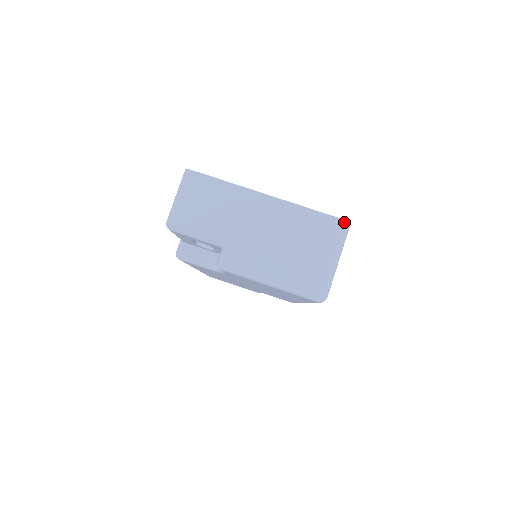
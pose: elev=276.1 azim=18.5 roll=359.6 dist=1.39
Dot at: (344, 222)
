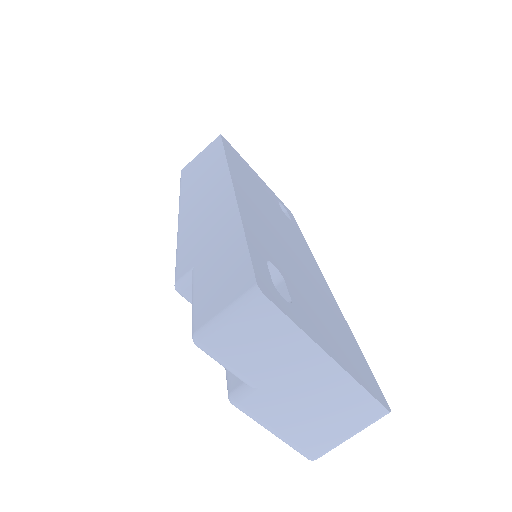
Dot at: (386, 412)
